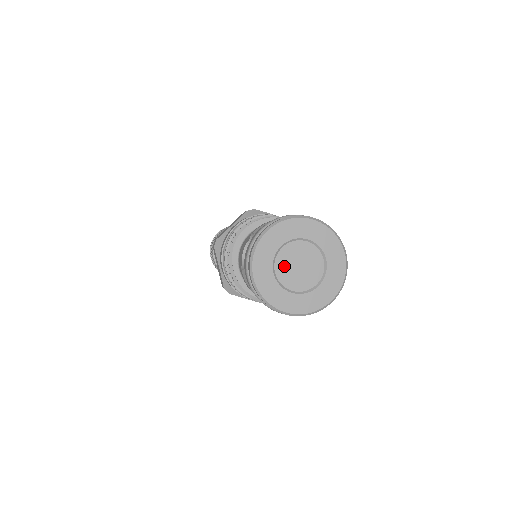
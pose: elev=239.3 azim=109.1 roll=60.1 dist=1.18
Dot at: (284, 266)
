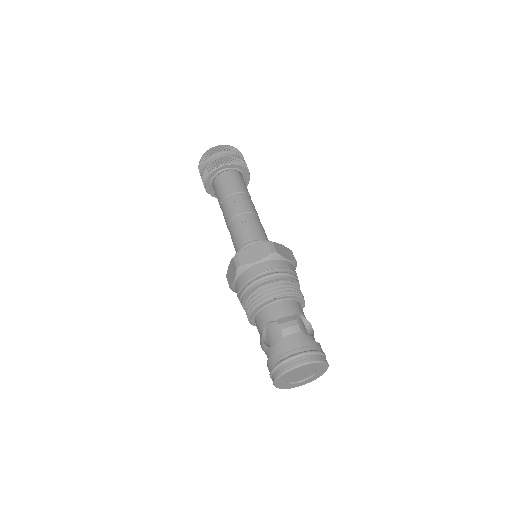
Dot at: (294, 376)
